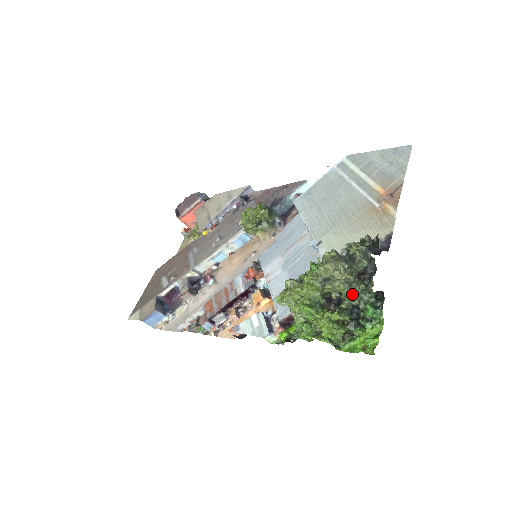
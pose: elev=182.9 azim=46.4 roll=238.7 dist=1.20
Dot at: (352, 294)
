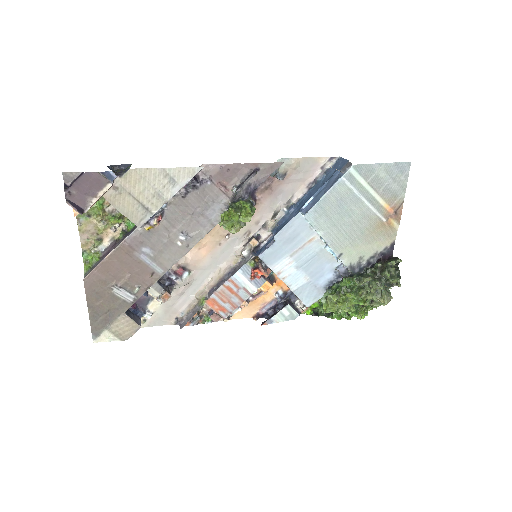
Dot at: occluded
